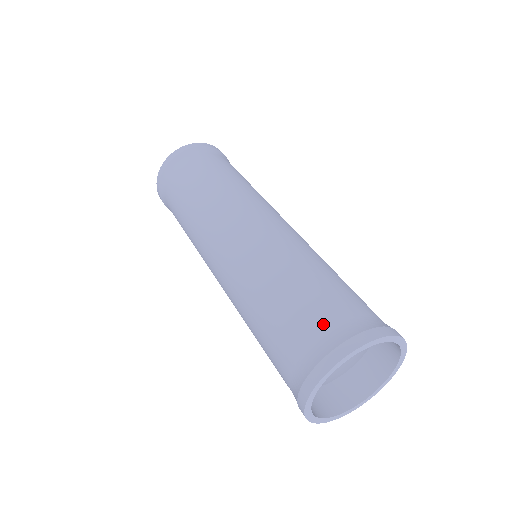
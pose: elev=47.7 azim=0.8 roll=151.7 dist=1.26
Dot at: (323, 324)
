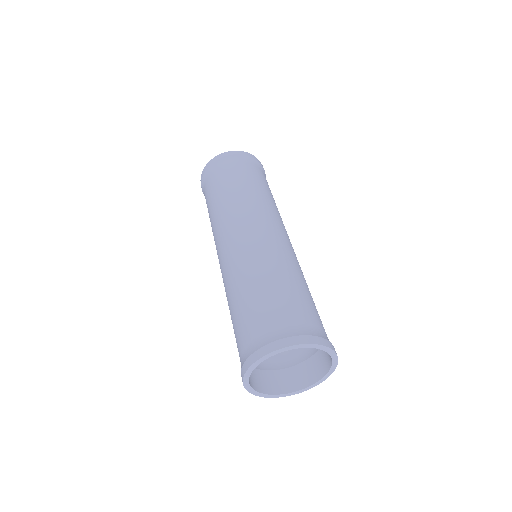
Dot at: (295, 318)
